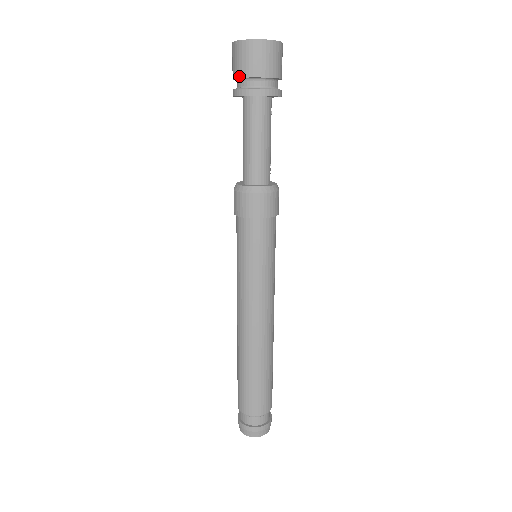
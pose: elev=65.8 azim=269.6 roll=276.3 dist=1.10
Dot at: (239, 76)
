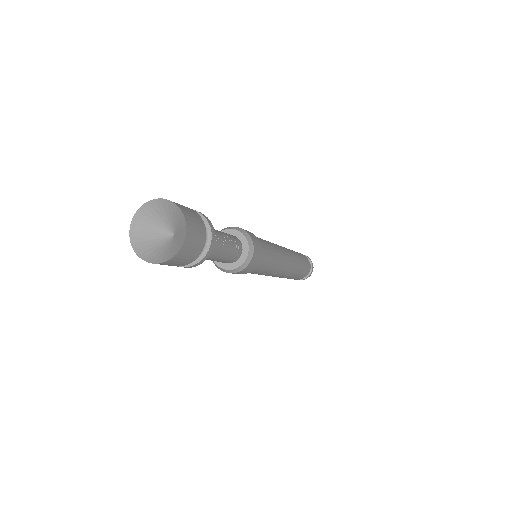
Dot at: occluded
